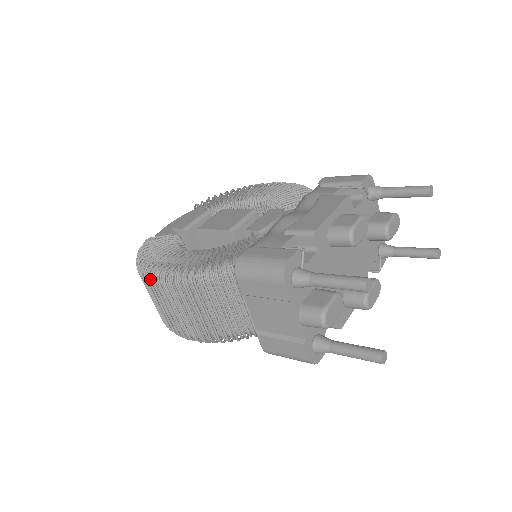
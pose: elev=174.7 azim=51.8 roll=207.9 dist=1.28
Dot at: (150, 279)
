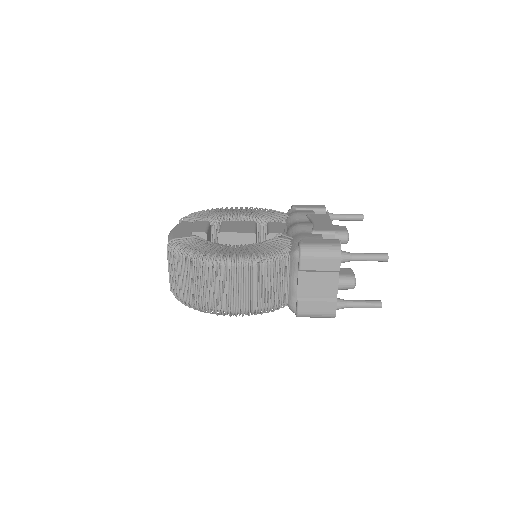
Dot at: (211, 265)
